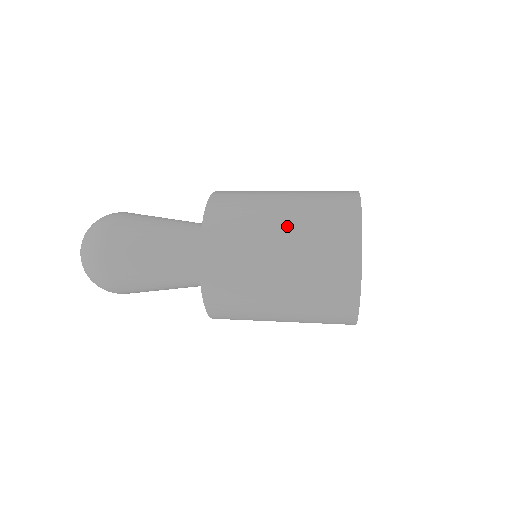
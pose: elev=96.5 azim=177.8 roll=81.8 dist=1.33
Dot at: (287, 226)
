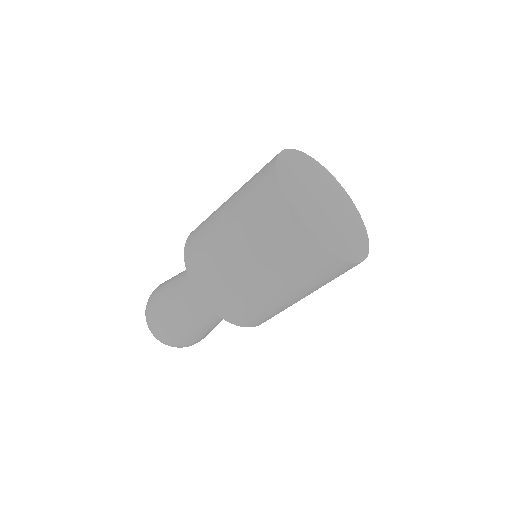
Dot at: (232, 199)
